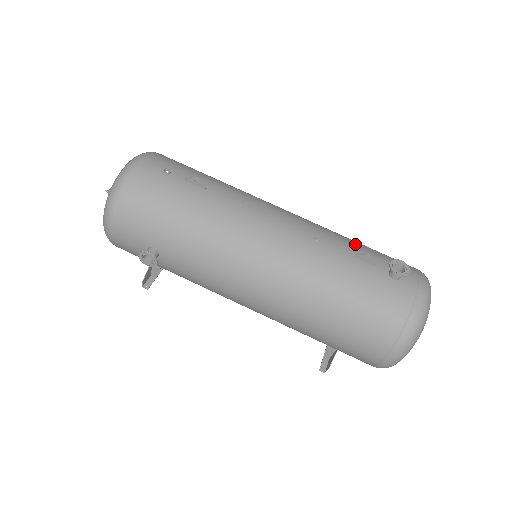
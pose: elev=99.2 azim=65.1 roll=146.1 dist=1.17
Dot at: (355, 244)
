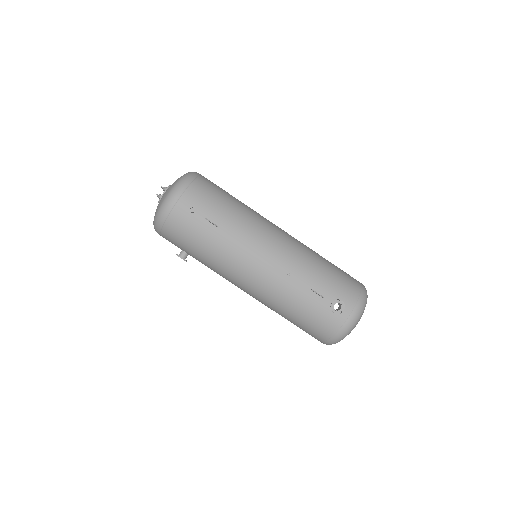
Dot at: (318, 276)
